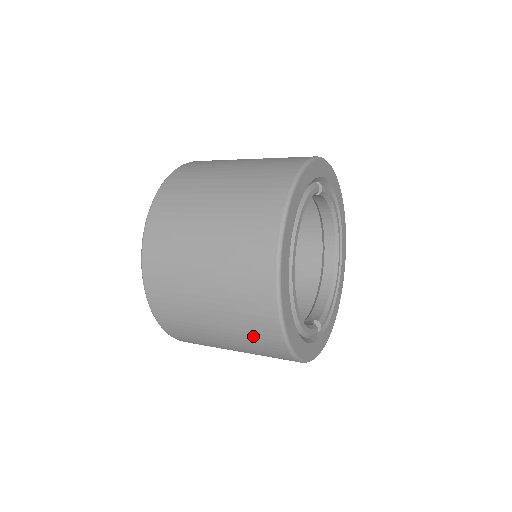
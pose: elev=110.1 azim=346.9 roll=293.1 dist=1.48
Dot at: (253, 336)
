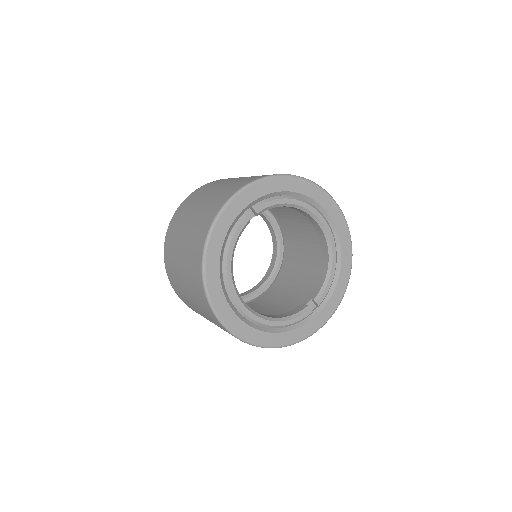
Dot at: occluded
